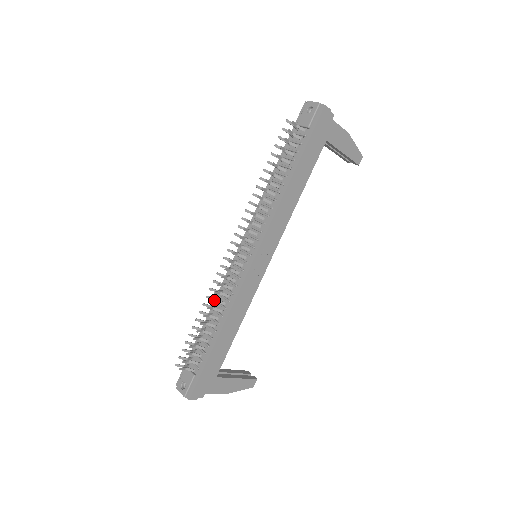
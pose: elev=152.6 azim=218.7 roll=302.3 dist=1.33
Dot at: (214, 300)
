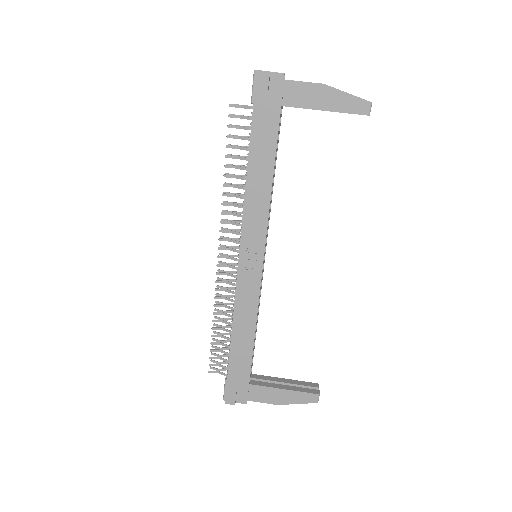
Dot at: (219, 305)
